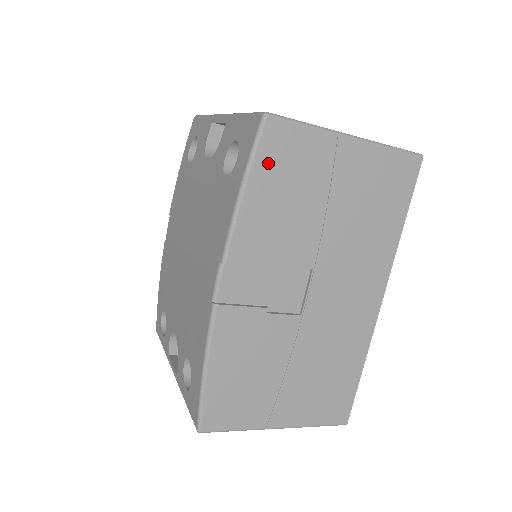
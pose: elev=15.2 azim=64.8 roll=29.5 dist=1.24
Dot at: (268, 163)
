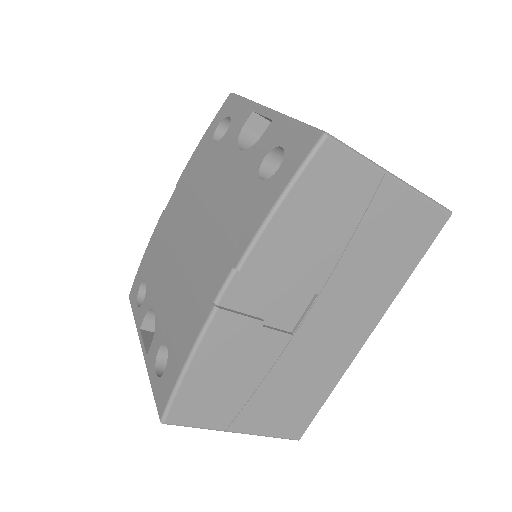
Dot at: (312, 184)
